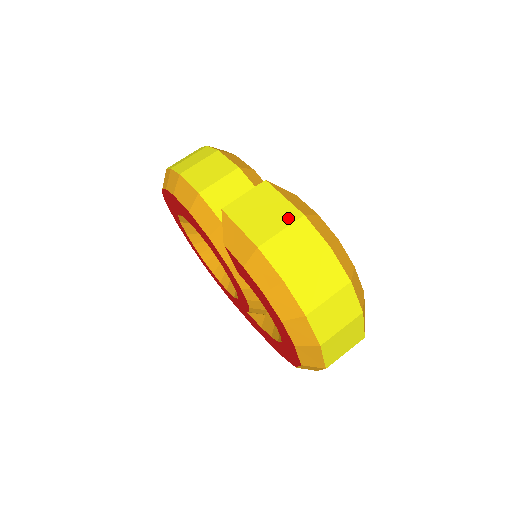
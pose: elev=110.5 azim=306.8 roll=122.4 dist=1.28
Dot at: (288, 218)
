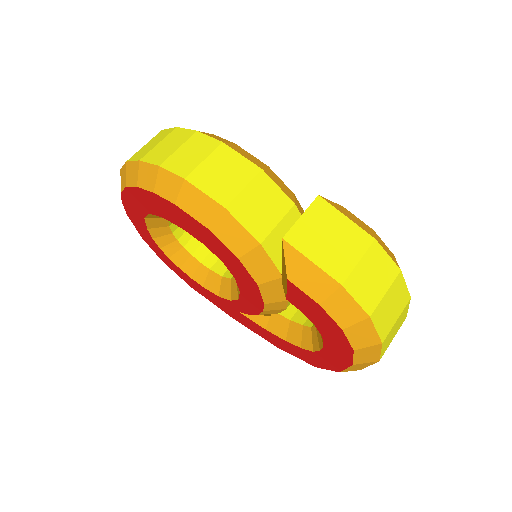
Dot at: (361, 244)
